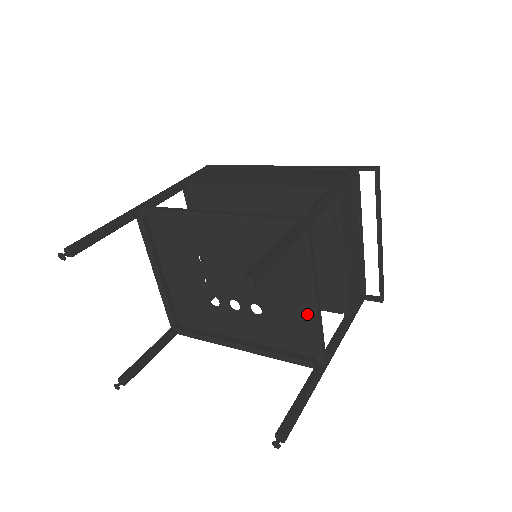
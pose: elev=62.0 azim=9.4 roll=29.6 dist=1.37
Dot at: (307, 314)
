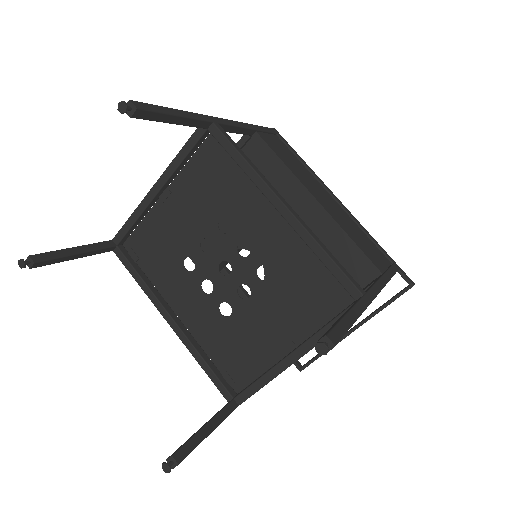
Dot at: (272, 357)
